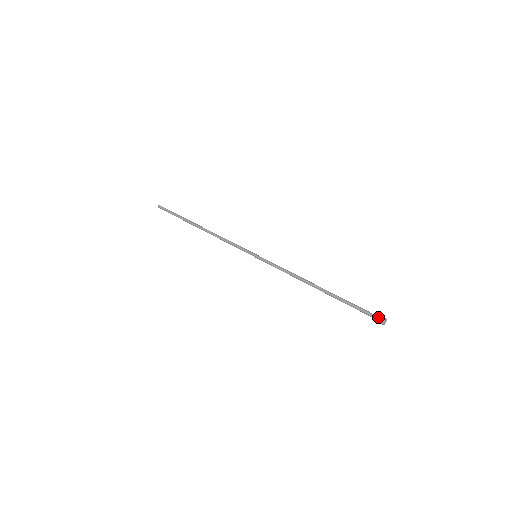
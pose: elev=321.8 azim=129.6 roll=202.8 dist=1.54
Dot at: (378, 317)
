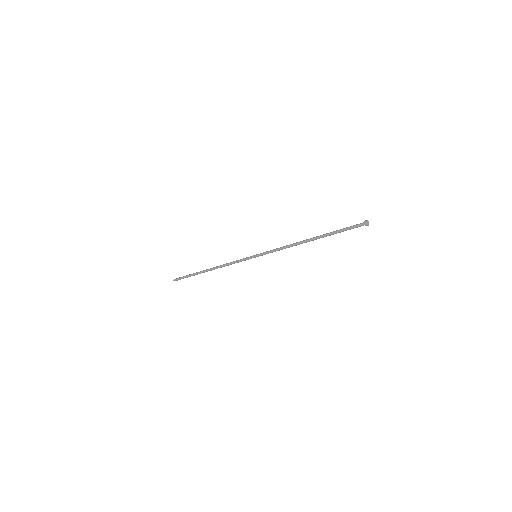
Dot at: (362, 224)
